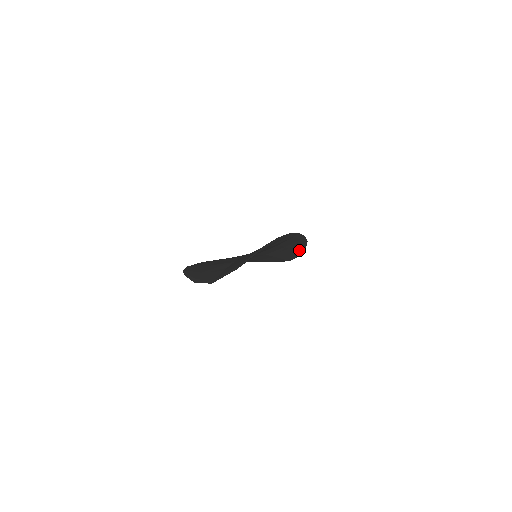
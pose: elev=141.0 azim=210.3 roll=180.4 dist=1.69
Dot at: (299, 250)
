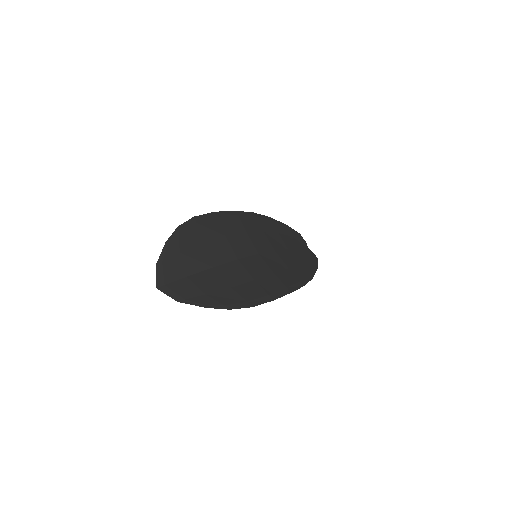
Dot at: (310, 264)
